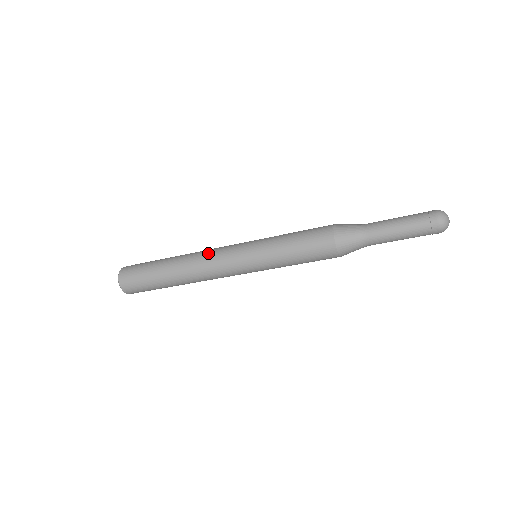
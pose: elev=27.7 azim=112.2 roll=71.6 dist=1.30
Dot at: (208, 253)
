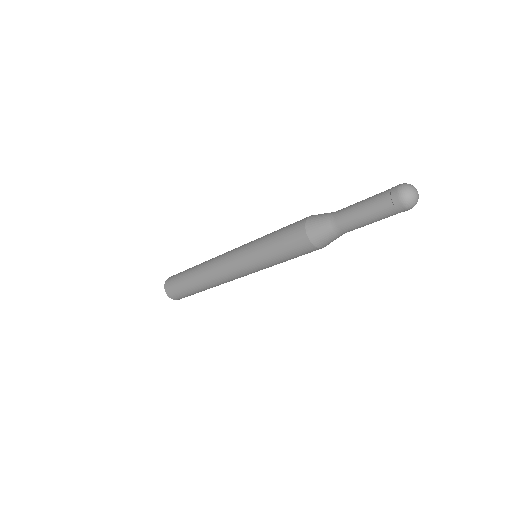
Dot at: (216, 265)
